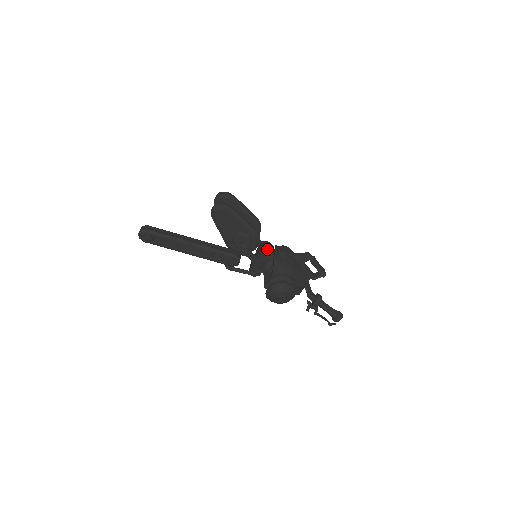
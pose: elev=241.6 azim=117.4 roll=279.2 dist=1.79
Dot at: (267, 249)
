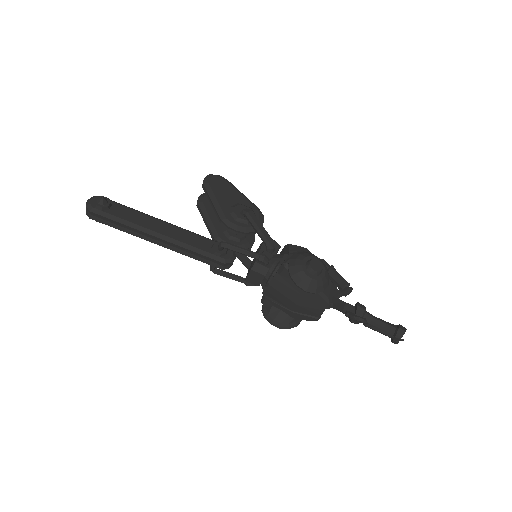
Dot at: occluded
